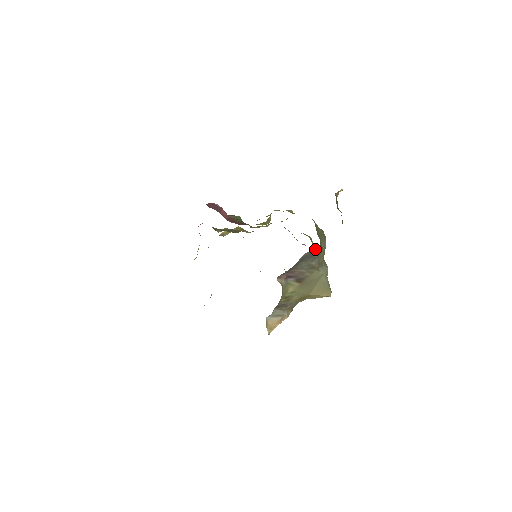
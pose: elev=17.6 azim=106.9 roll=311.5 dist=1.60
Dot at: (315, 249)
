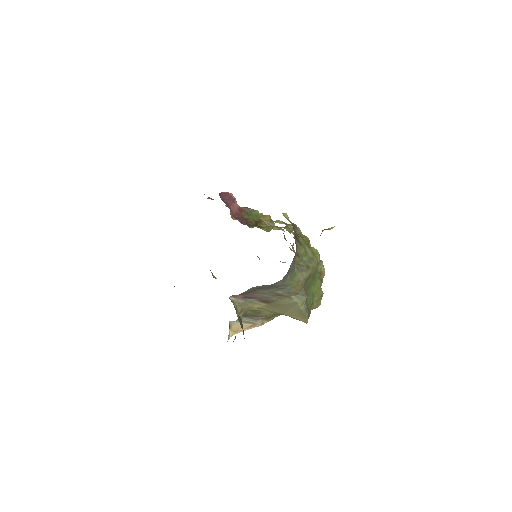
Dot at: occluded
